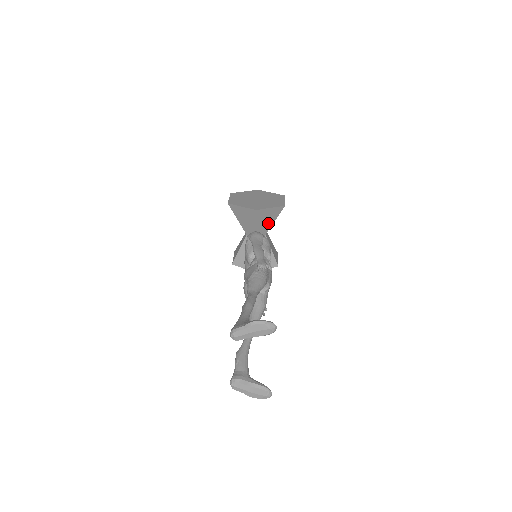
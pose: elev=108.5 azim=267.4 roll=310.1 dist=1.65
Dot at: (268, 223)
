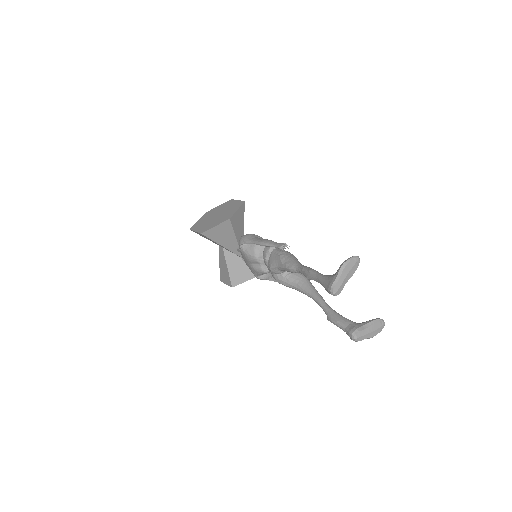
Dot at: (241, 226)
